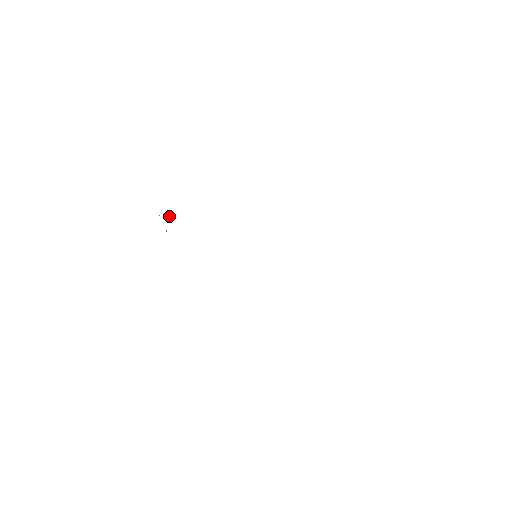
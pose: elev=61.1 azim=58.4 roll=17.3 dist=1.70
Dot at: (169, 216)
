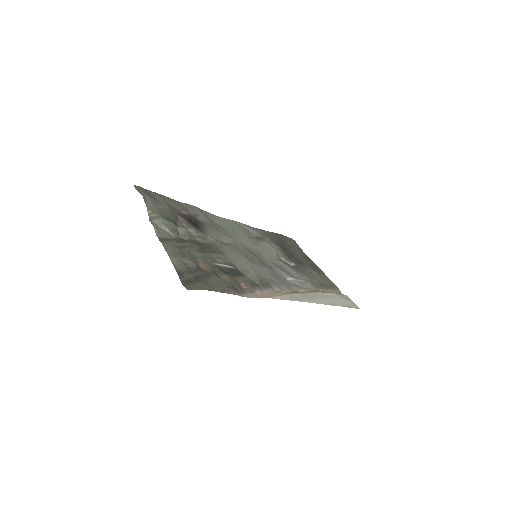
Dot at: (175, 236)
